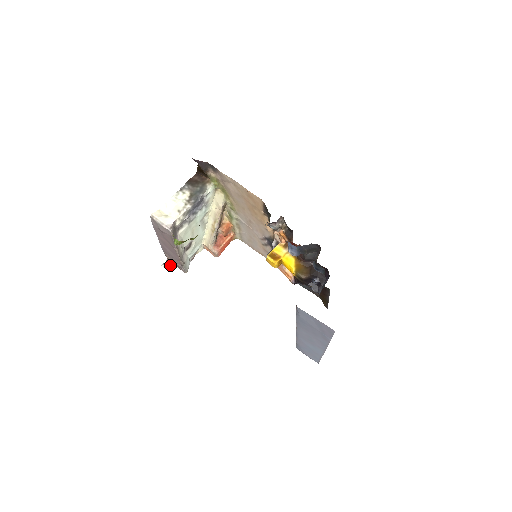
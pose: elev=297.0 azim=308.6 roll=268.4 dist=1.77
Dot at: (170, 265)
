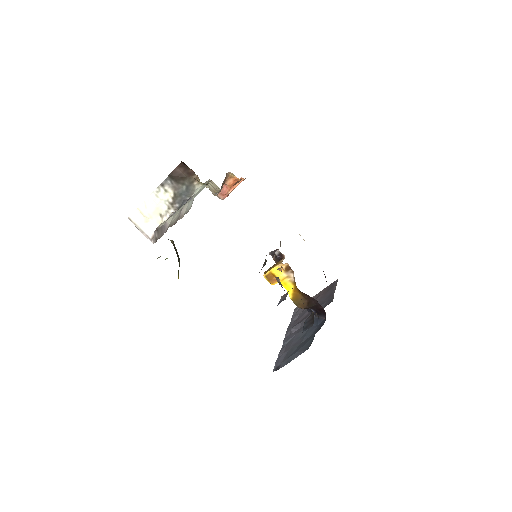
Dot at: occluded
